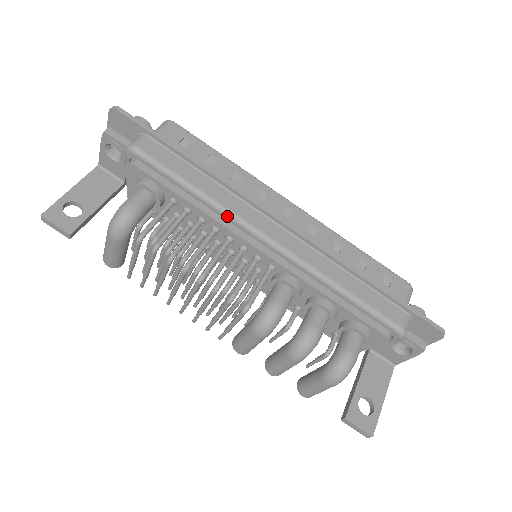
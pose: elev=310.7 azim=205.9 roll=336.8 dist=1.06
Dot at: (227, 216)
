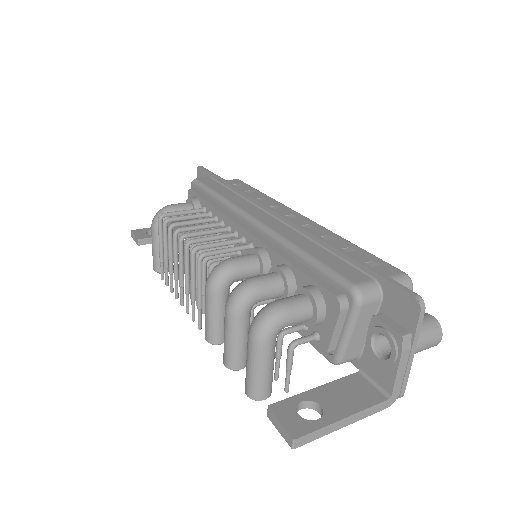
Dot at: (230, 208)
